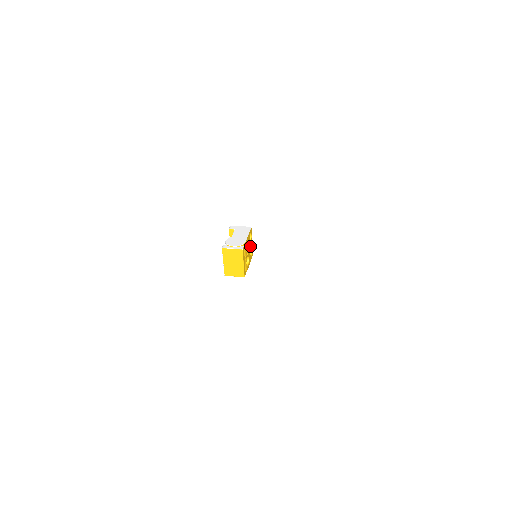
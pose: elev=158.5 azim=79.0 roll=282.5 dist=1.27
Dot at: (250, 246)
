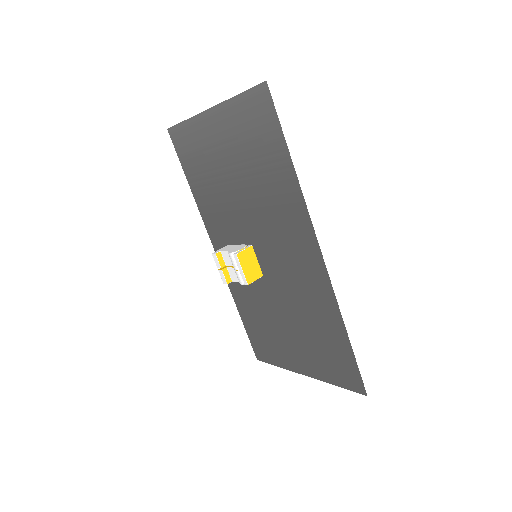
Dot at: occluded
